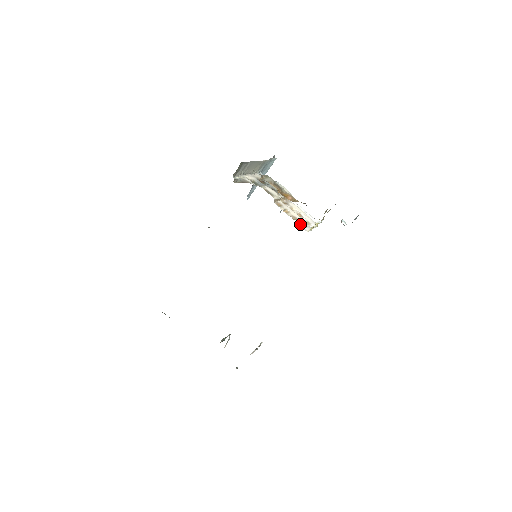
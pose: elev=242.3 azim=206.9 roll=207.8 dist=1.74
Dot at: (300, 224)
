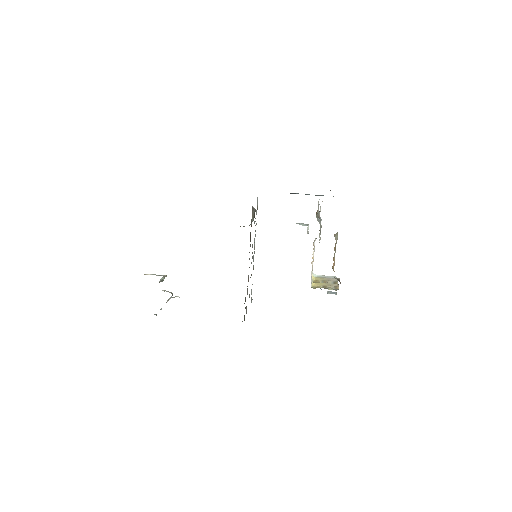
Dot at: occluded
